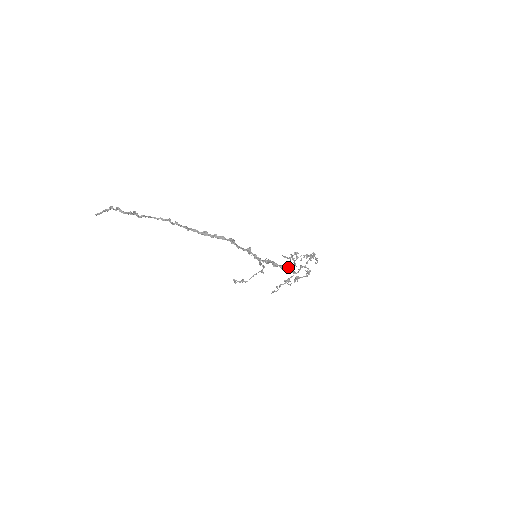
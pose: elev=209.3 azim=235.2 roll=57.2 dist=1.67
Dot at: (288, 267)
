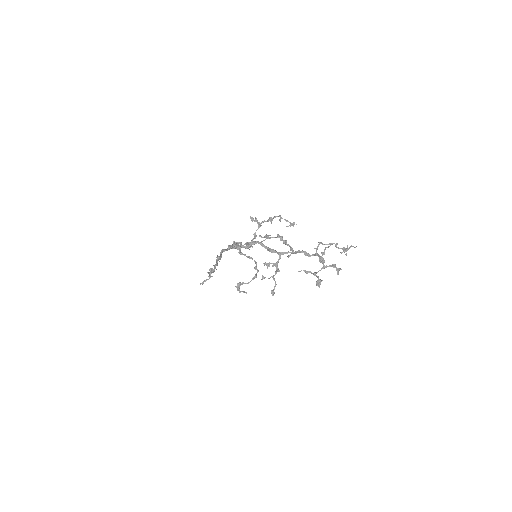
Dot at: (257, 242)
